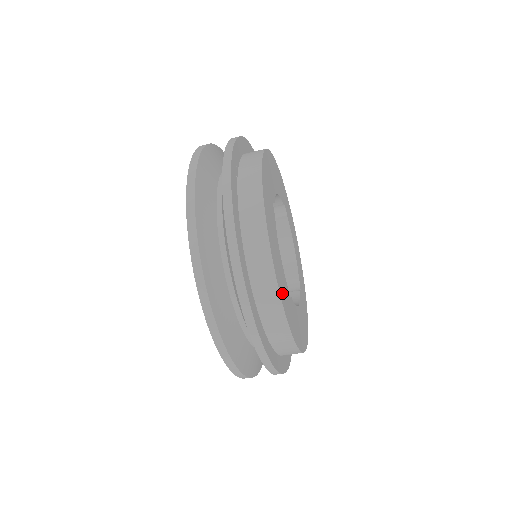
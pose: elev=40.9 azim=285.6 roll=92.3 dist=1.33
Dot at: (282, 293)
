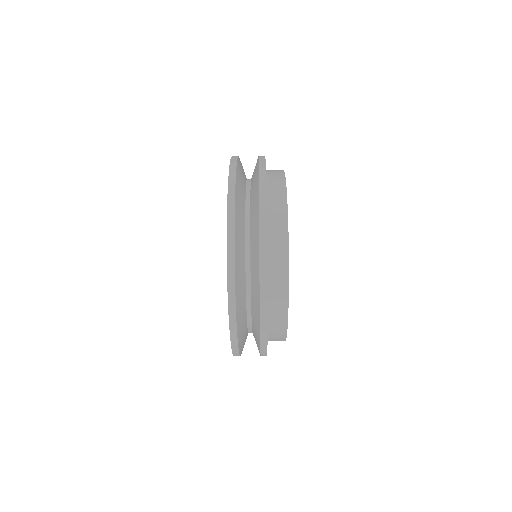
Dot at: occluded
